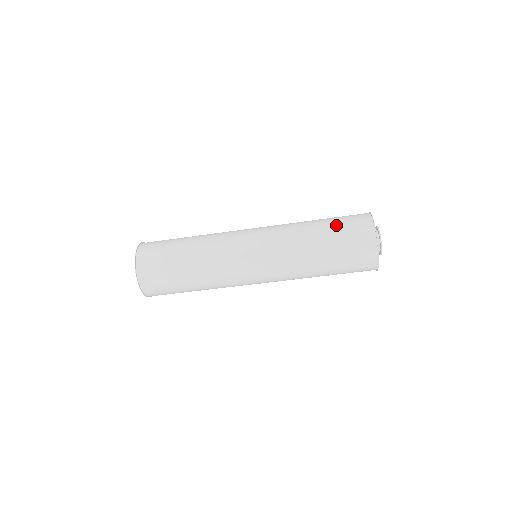
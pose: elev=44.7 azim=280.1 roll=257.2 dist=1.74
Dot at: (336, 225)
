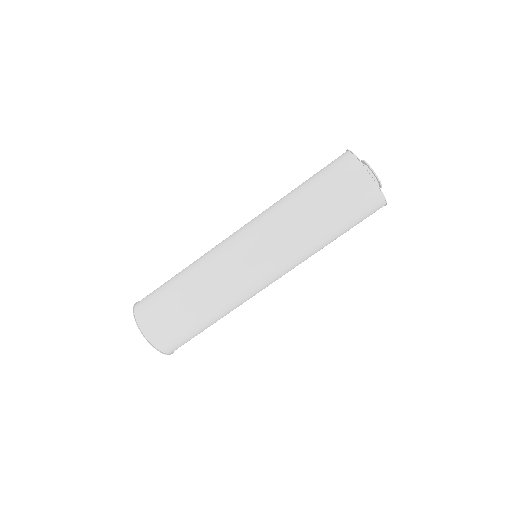
Dot at: (327, 190)
